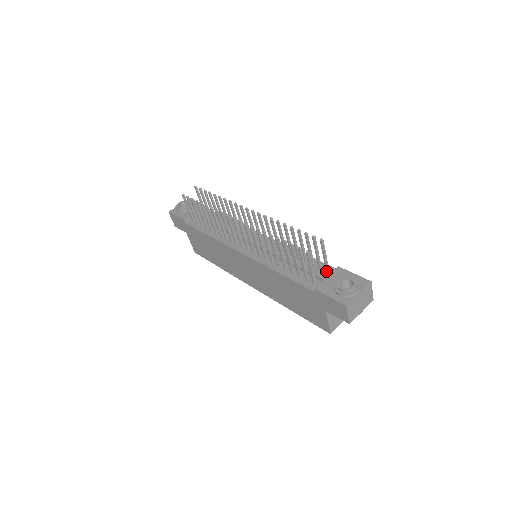
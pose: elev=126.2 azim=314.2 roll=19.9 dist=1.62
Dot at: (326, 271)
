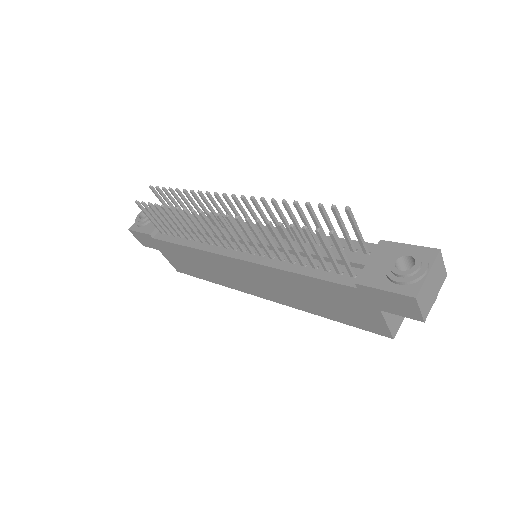
Dot at: (363, 252)
